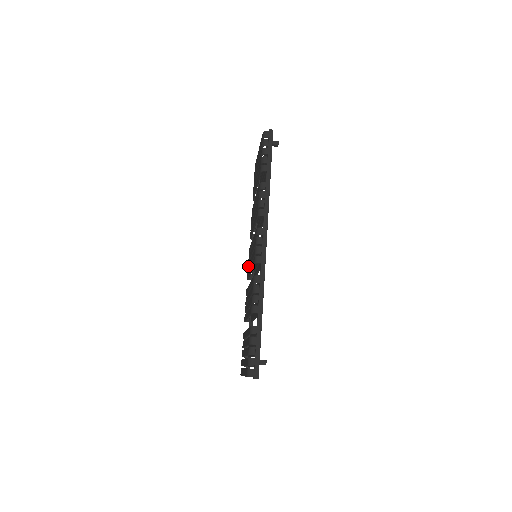
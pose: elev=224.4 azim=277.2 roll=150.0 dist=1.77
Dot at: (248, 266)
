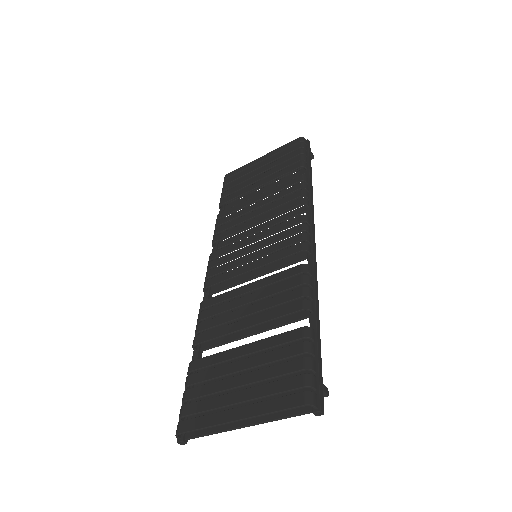
Dot at: (216, 270)
